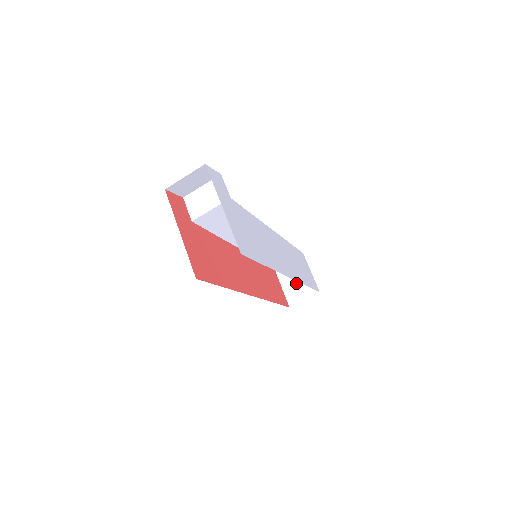
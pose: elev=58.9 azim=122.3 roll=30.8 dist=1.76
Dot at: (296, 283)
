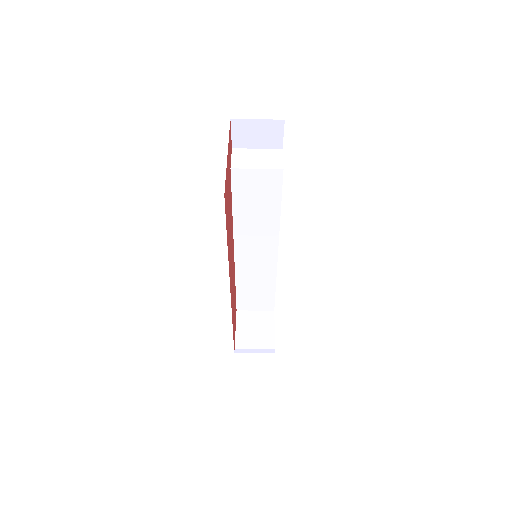
Dot at: (253, 334)
